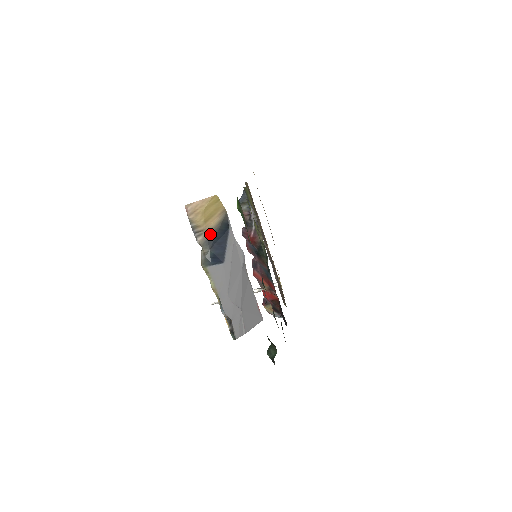
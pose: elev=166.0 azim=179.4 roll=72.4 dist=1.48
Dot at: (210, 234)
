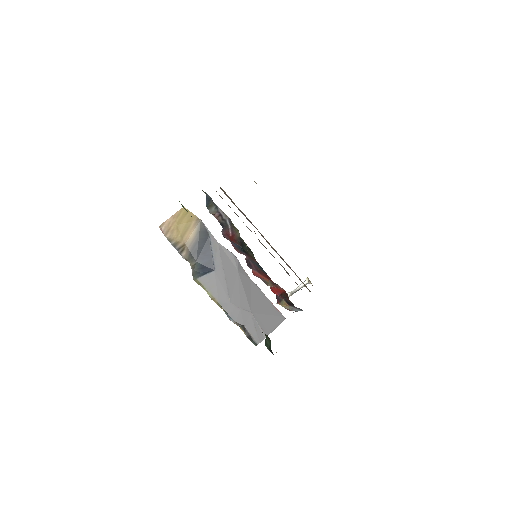
Dot at: (192, 246)
